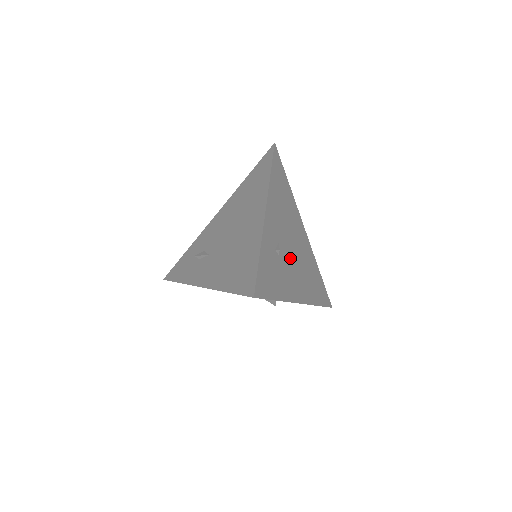
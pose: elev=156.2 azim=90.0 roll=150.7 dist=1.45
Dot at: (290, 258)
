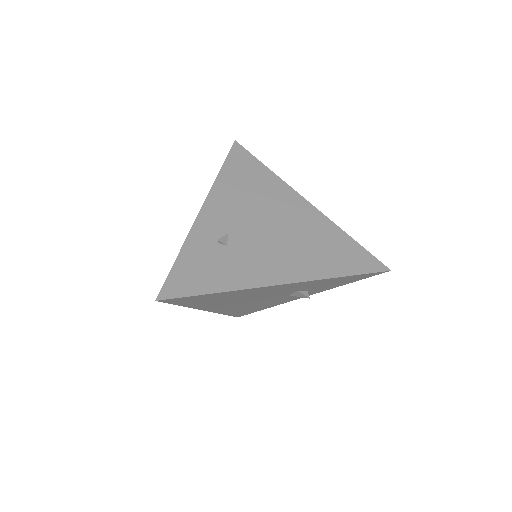
Dot at: (258, 241)
